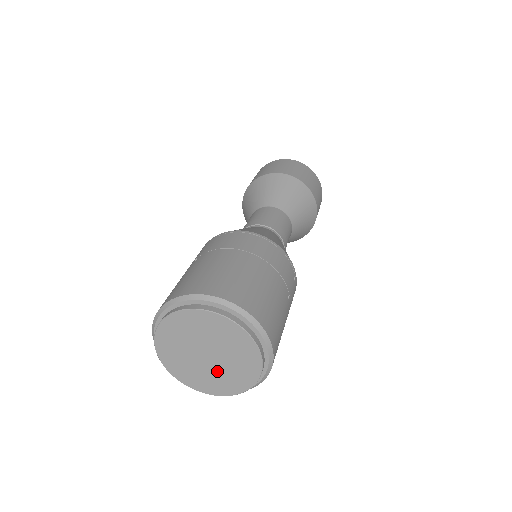
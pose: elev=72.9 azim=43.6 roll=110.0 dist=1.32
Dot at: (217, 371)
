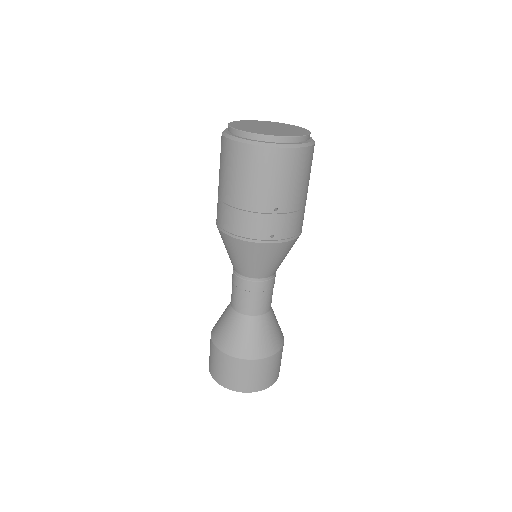
Dot at: (283, 130)
